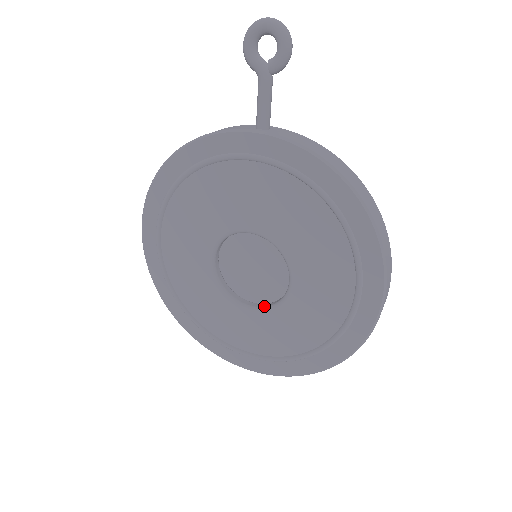
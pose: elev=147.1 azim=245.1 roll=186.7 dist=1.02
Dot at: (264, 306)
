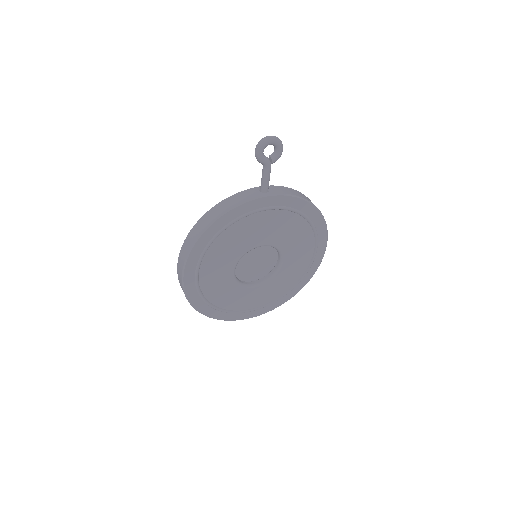
Dot at: (264, 280)
